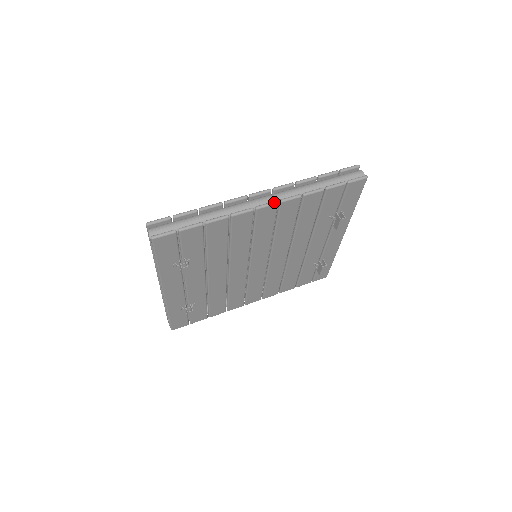
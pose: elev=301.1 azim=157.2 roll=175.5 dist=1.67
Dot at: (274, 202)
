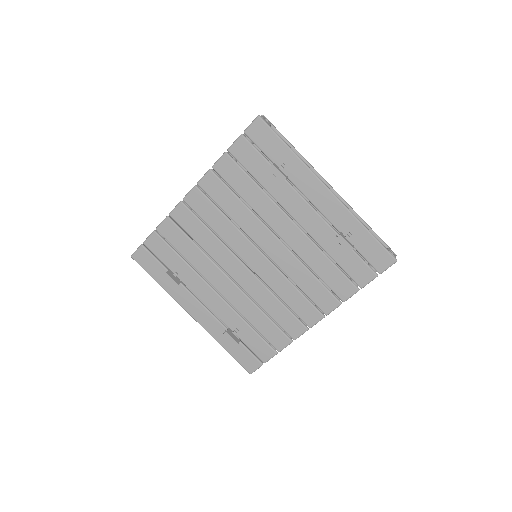
Dot at: (193, 187)
